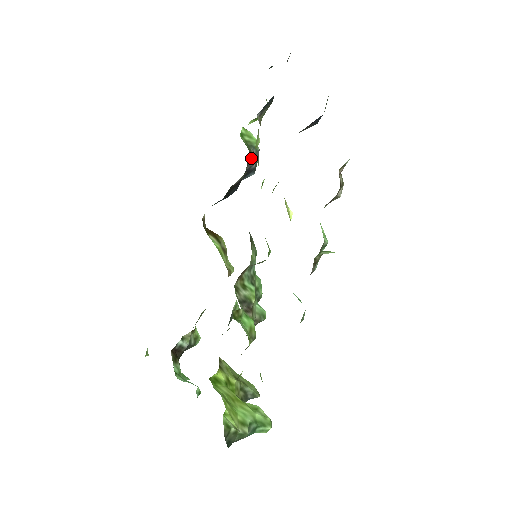
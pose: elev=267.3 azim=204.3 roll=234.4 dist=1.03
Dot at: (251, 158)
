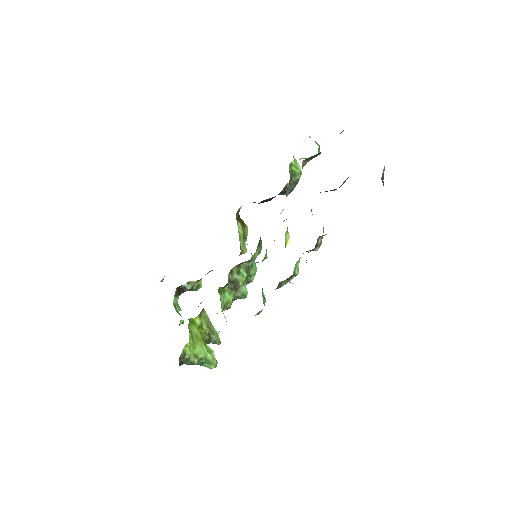
Dot at: (289, 184)
